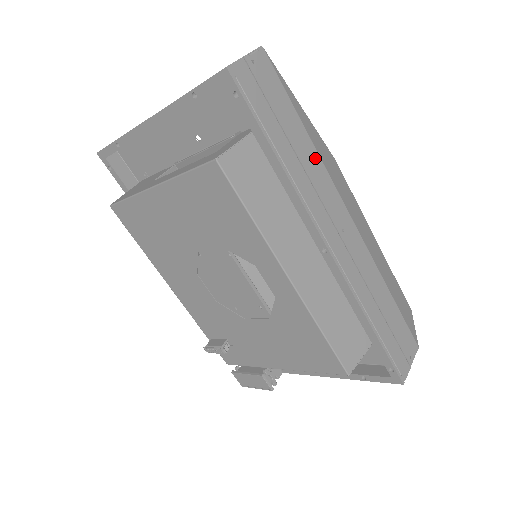
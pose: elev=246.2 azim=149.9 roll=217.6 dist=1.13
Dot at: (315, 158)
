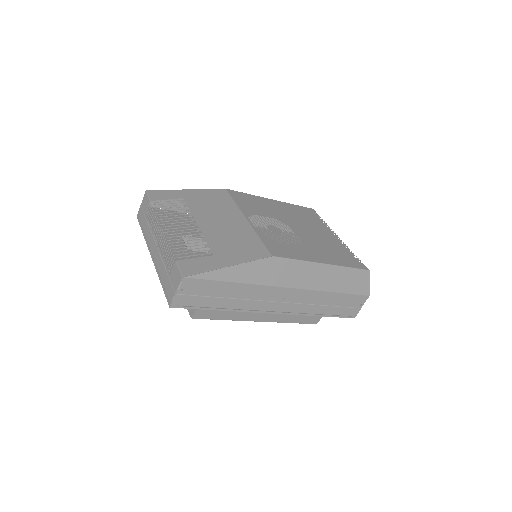
Dot at: (248, 288)
